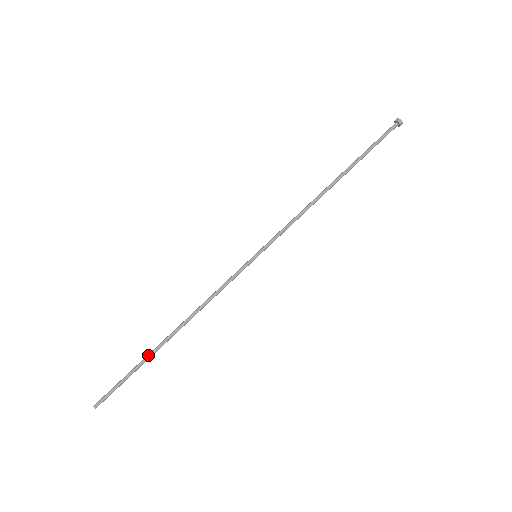
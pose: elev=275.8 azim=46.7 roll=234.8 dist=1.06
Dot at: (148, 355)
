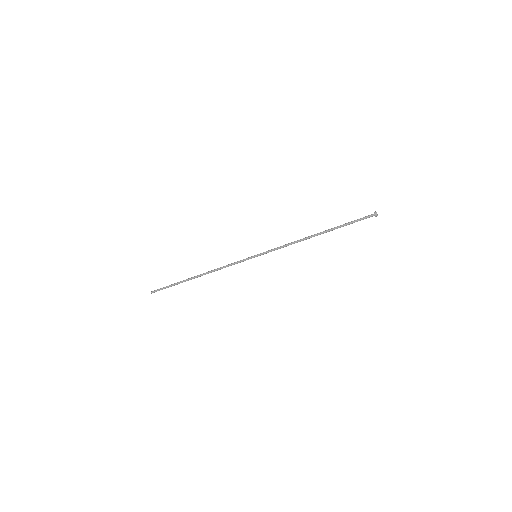
Dot at: occluded
